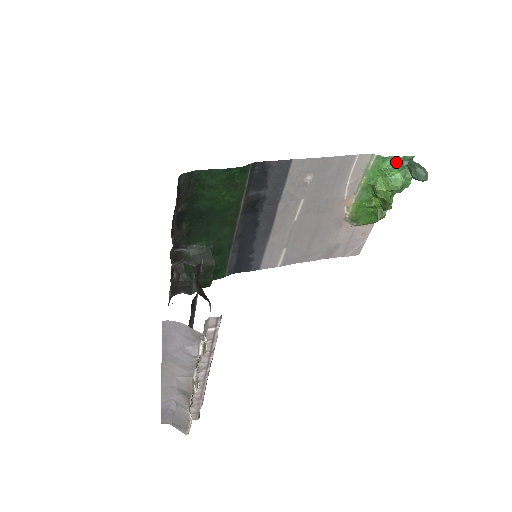
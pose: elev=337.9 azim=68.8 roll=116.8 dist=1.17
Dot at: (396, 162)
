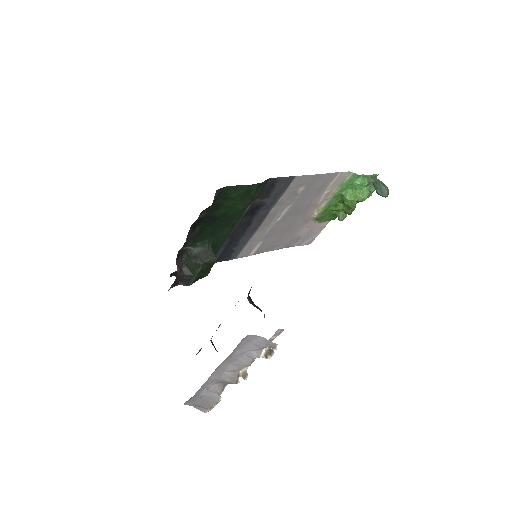
Dot at: (366, 179)
